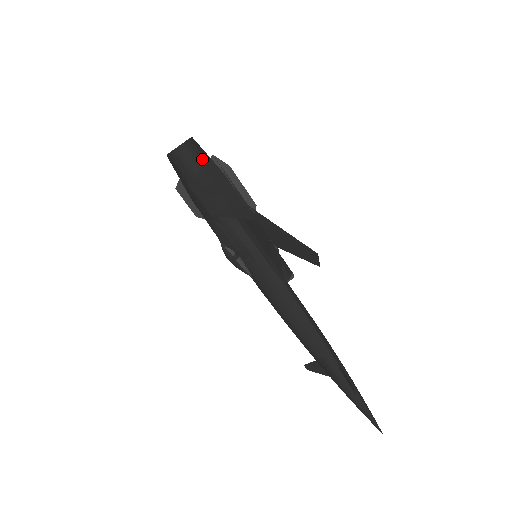
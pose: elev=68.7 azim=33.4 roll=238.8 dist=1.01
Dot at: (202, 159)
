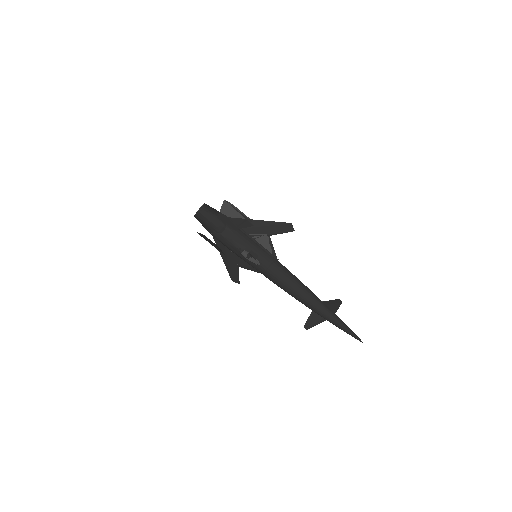
Dot at: (215, 209)
